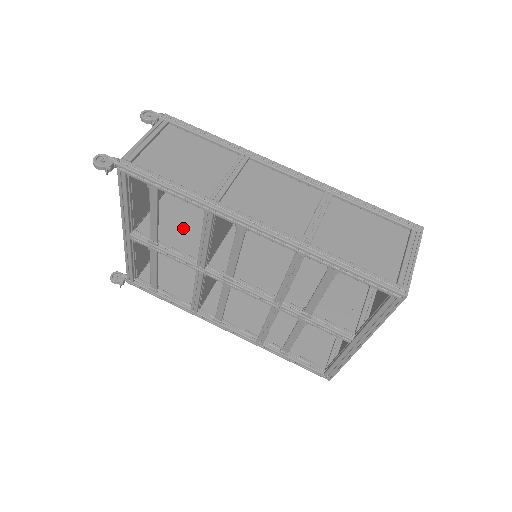
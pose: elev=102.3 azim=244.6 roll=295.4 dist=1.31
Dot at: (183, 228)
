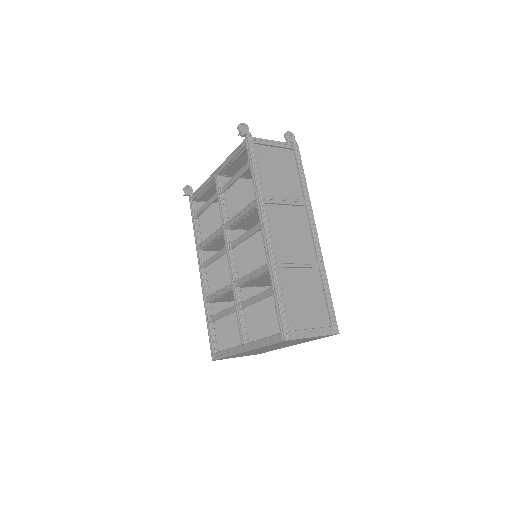
Dot at: (243, 203)
